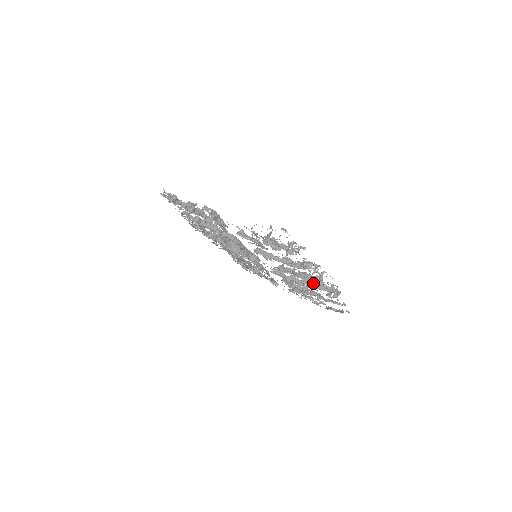
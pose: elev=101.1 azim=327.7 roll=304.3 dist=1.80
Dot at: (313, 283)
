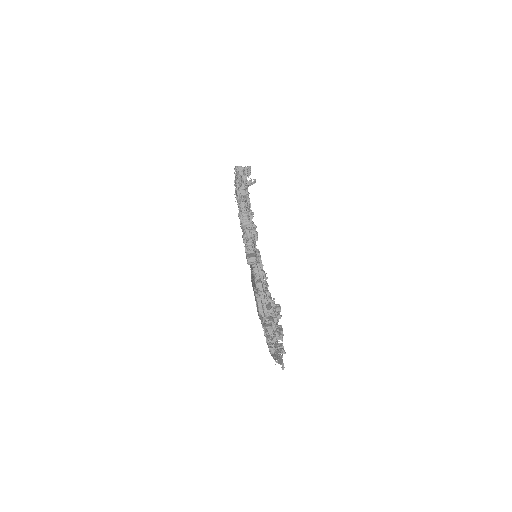
Dot at: (271, 302)
